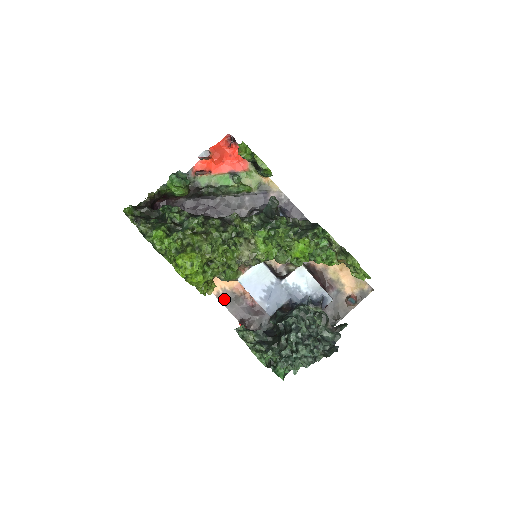
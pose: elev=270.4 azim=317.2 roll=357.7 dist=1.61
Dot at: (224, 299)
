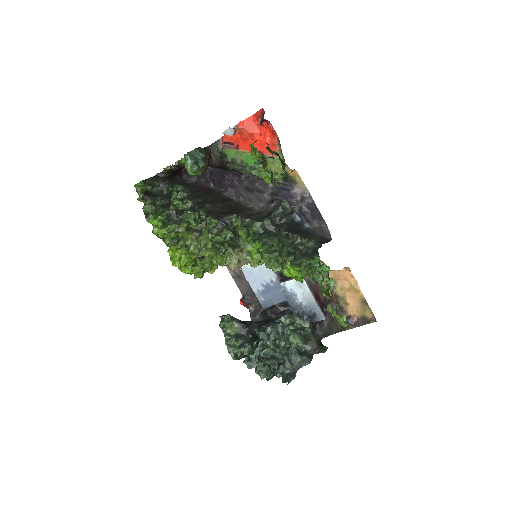
Dot at: (234, 273)
